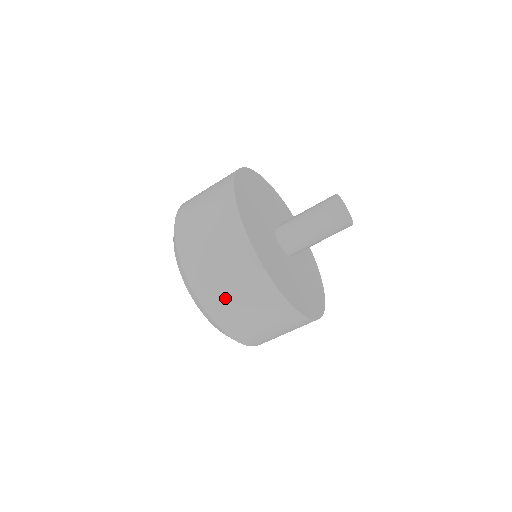
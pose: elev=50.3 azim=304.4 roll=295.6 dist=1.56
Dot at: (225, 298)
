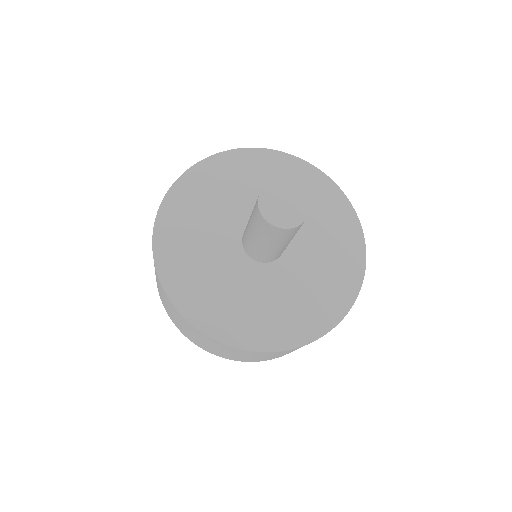
Dot at: occluded
